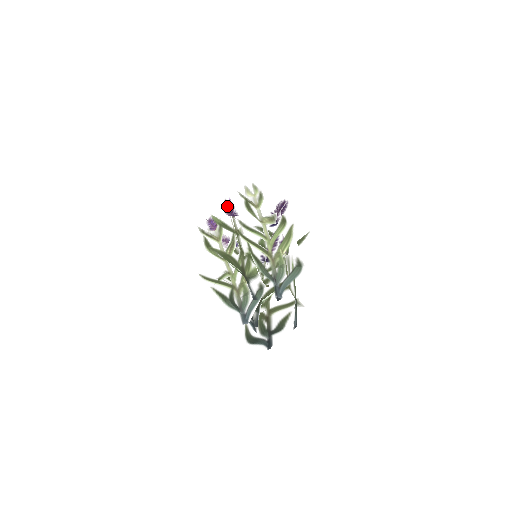
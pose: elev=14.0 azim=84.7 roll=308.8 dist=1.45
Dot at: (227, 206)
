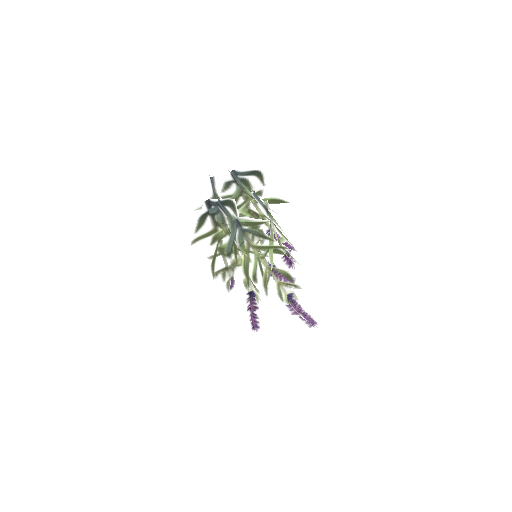
Dot at: occluded
